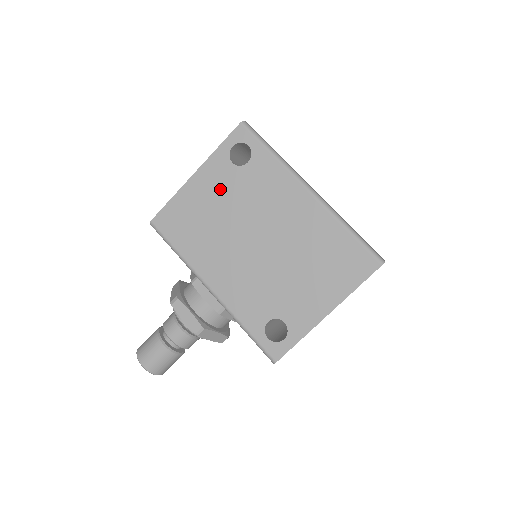
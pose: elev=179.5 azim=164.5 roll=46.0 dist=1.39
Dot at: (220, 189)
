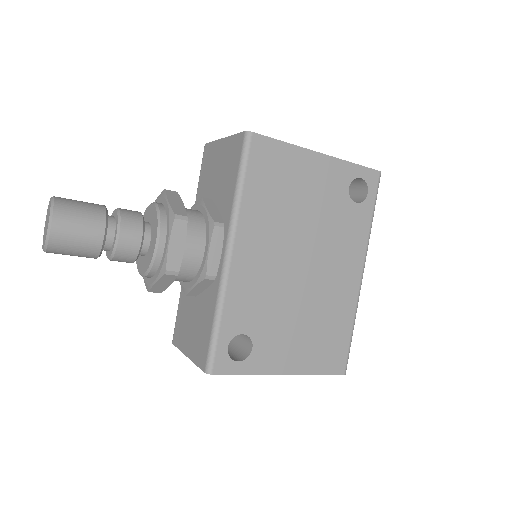
Dot at: (323, 192)
